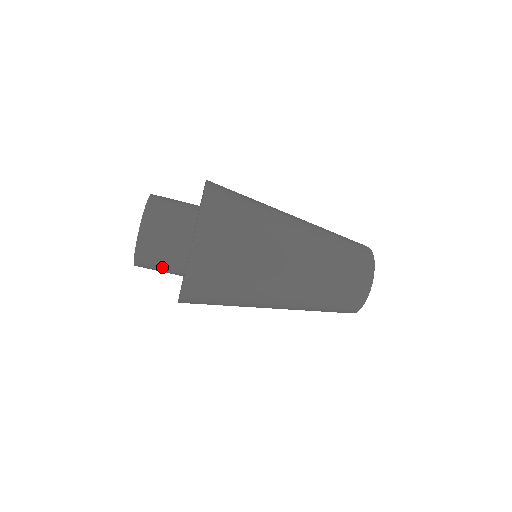
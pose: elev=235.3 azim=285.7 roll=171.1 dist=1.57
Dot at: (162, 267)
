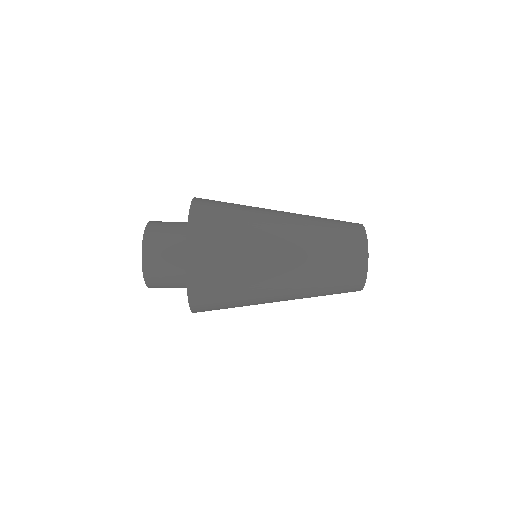
Dot at: (168, 249)
